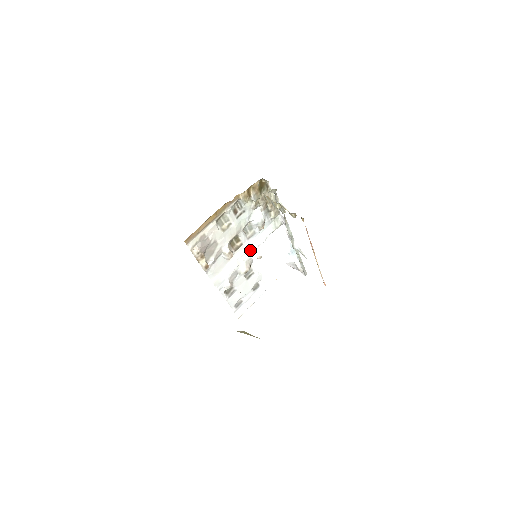
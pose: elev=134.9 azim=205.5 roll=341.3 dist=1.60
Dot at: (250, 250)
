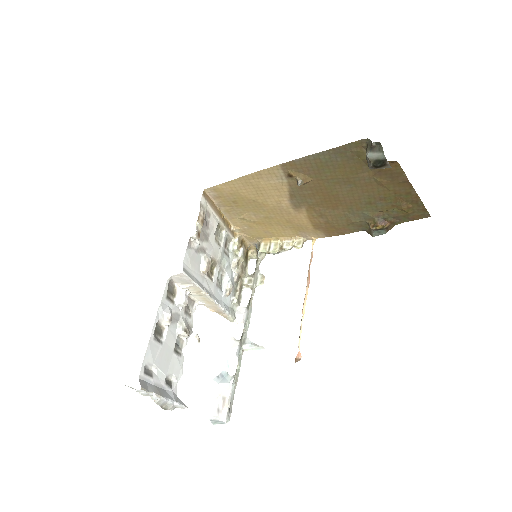
Dot at: (213, 296)
